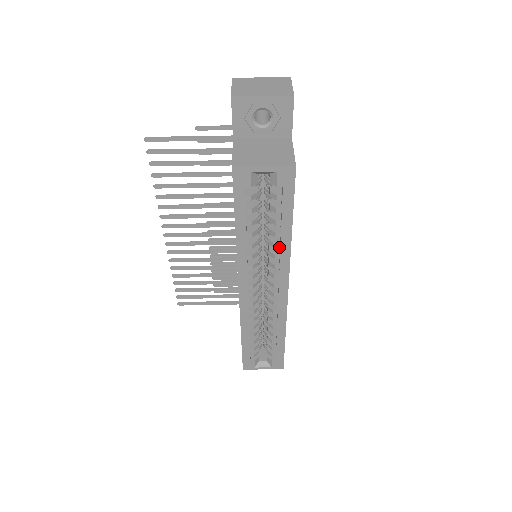
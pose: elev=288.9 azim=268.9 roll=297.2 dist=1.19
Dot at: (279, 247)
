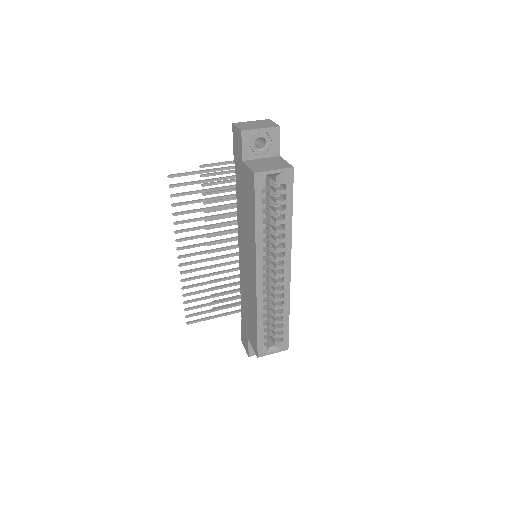
Dot at: (284, 232)
